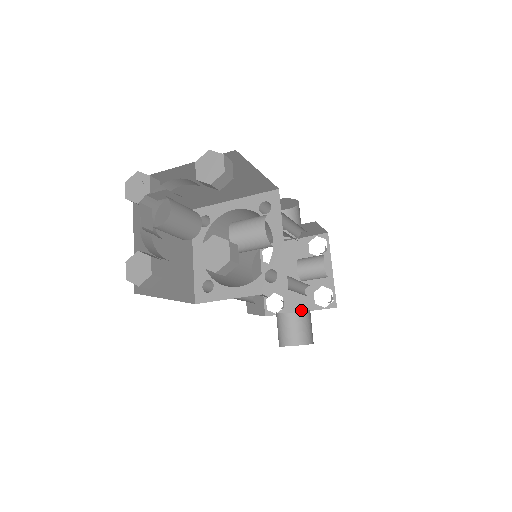
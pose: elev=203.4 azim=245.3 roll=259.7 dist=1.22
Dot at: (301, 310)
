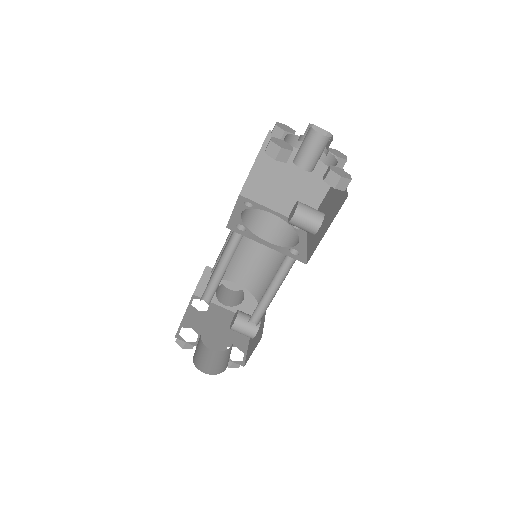
Dot at: (212, 351)
